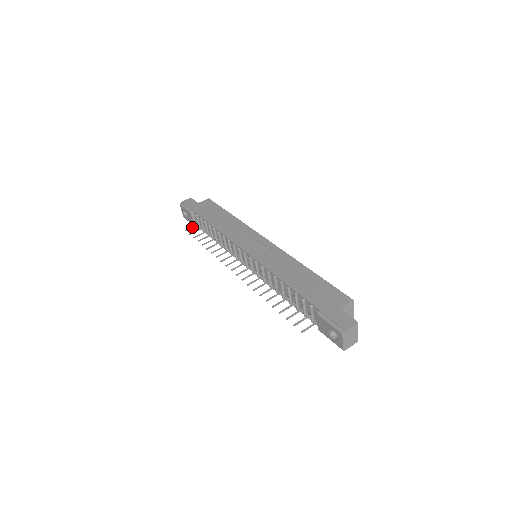
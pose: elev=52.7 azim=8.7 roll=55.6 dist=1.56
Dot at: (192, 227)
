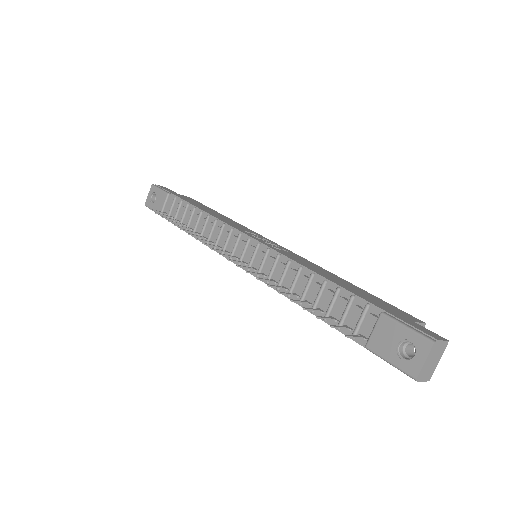
Dot at: (159, 211)
